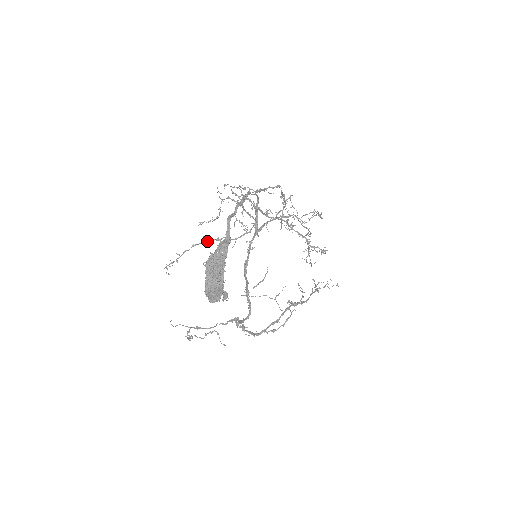
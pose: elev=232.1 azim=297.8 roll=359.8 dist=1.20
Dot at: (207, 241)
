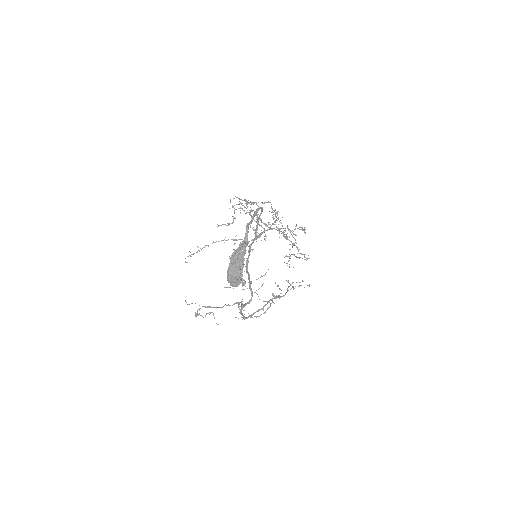
Dot at: (226, 240)
